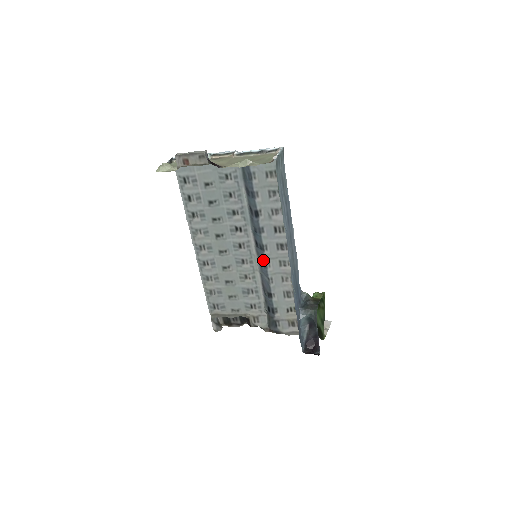
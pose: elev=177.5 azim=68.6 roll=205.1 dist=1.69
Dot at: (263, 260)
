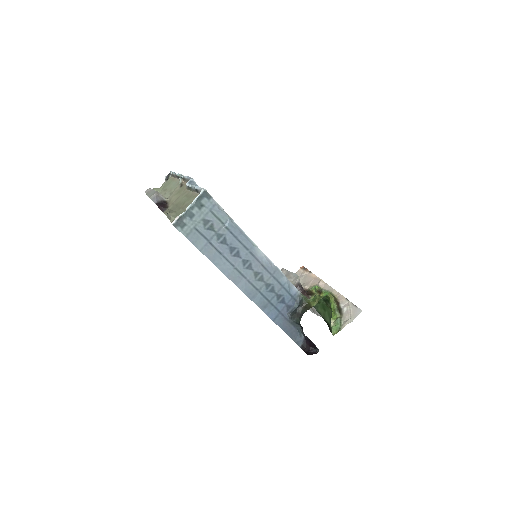
Dot at: occluded
